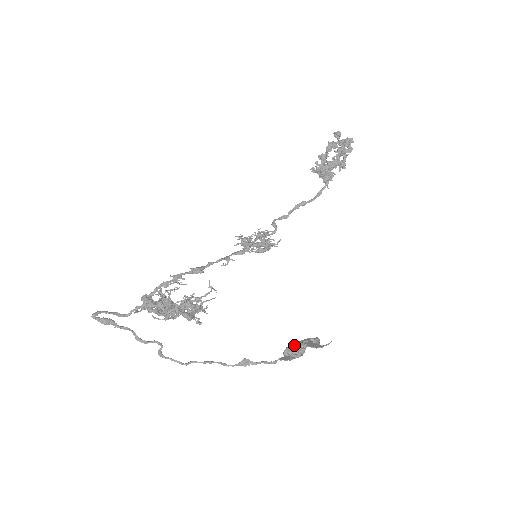
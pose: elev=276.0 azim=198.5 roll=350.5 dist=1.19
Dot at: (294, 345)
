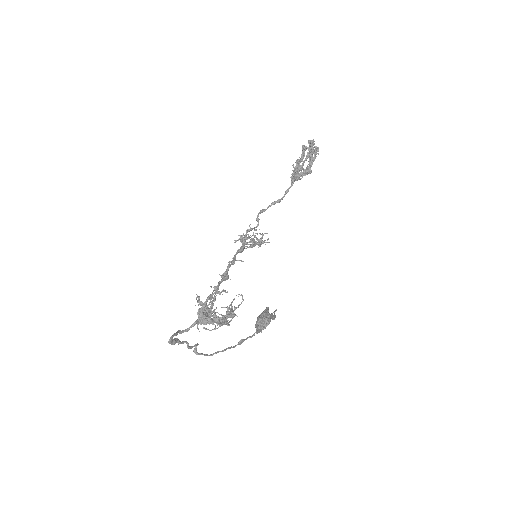
Dot at: (264, 320)
